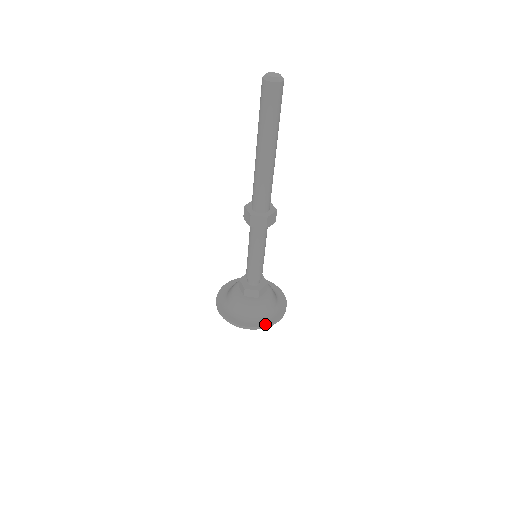
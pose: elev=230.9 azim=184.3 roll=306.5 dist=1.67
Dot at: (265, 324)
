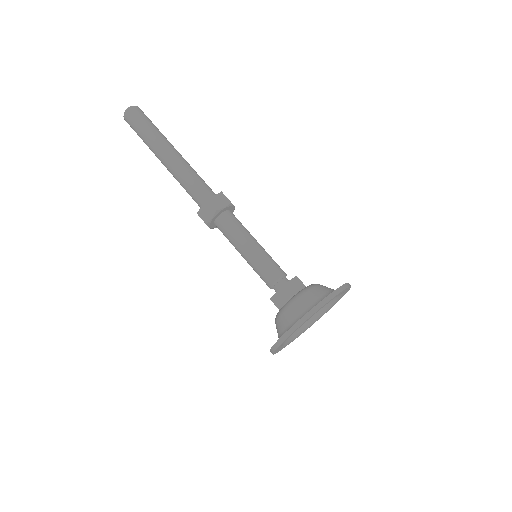
Dot at: (305, 314)
